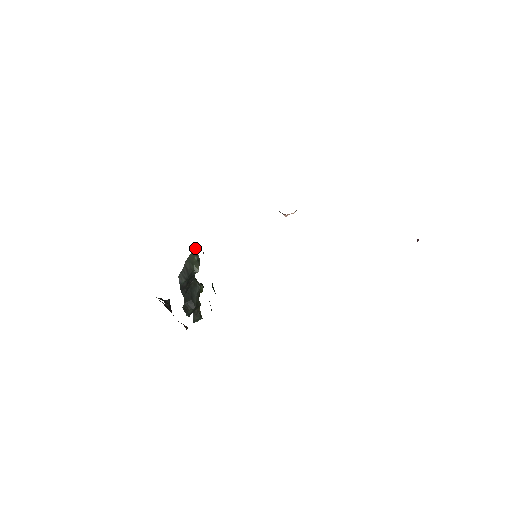
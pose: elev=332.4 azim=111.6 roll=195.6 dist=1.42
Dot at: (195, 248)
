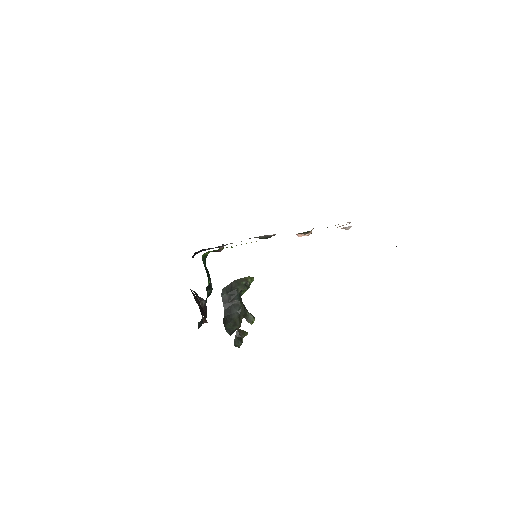
Dot at: (248, 277)
